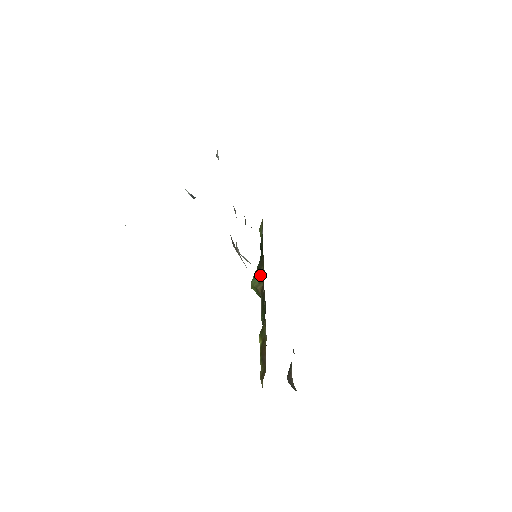
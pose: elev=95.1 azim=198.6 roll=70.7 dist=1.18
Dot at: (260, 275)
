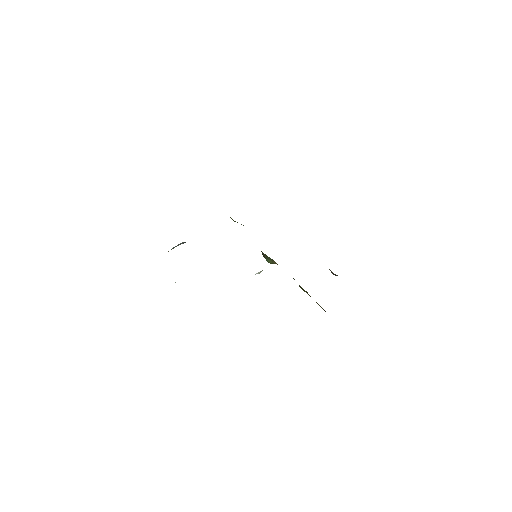
Dot at: (268, 258)
